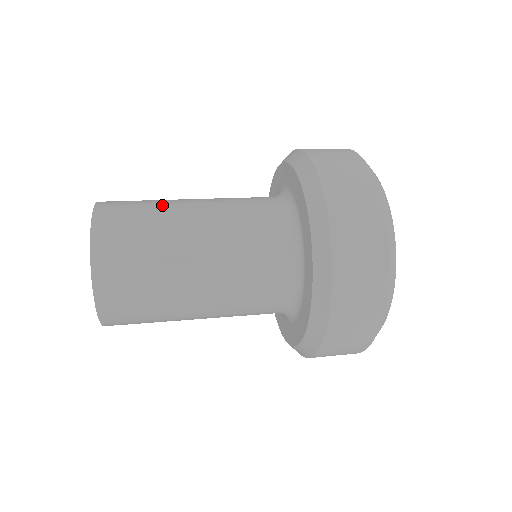
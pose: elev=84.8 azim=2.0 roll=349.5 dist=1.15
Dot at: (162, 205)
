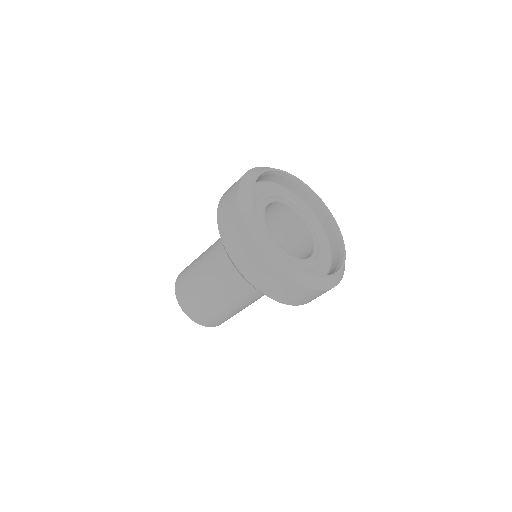
Dot at: (197, 286)
